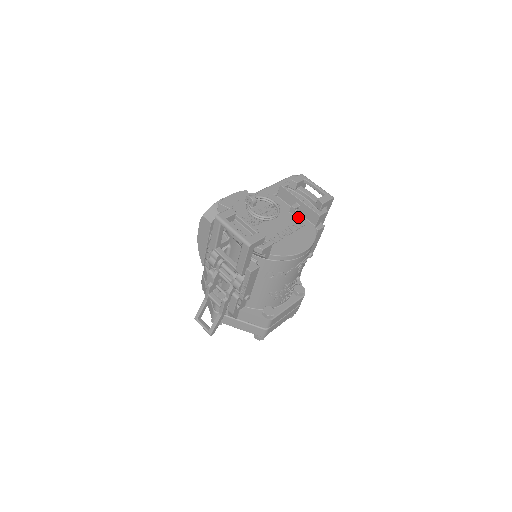
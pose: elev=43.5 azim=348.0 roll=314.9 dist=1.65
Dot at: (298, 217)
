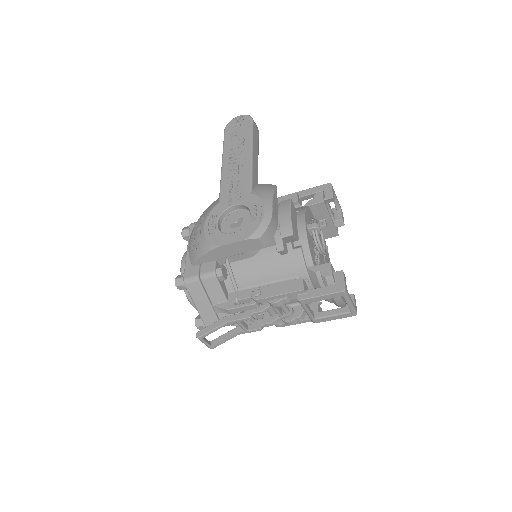
Dot at: occluded
